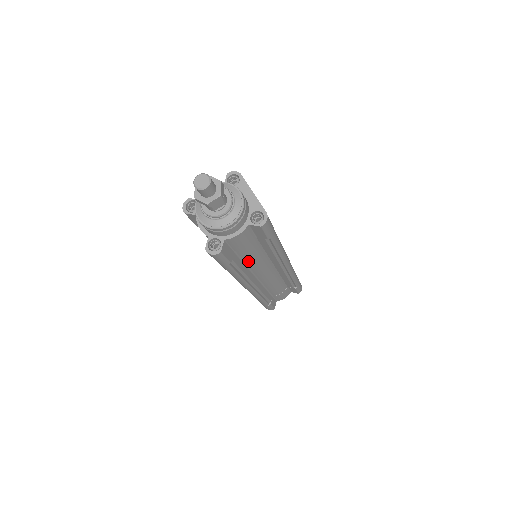
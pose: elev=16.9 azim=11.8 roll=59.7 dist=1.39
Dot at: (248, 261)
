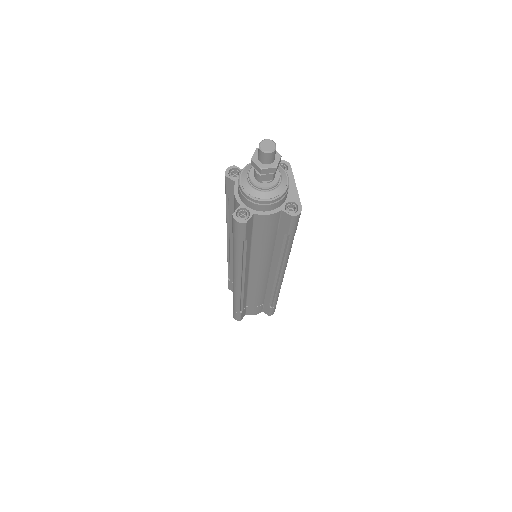
Dot at: (255, 251)
